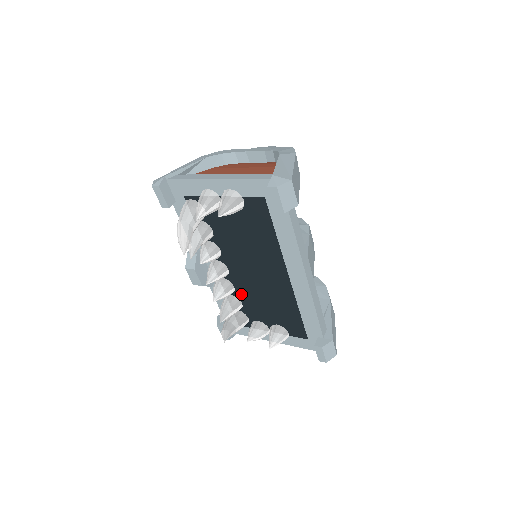
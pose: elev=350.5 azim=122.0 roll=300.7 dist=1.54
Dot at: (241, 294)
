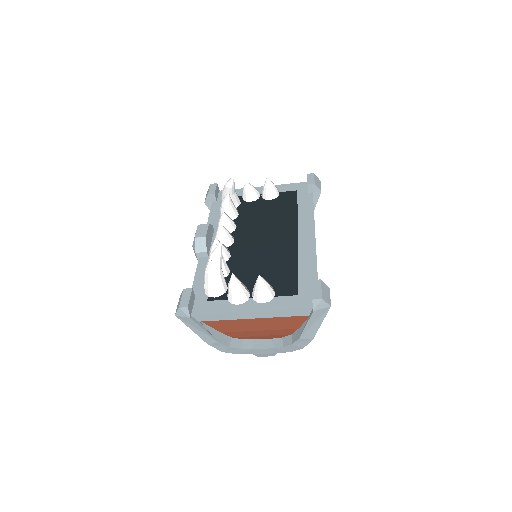
Dot at: (235, 262)
